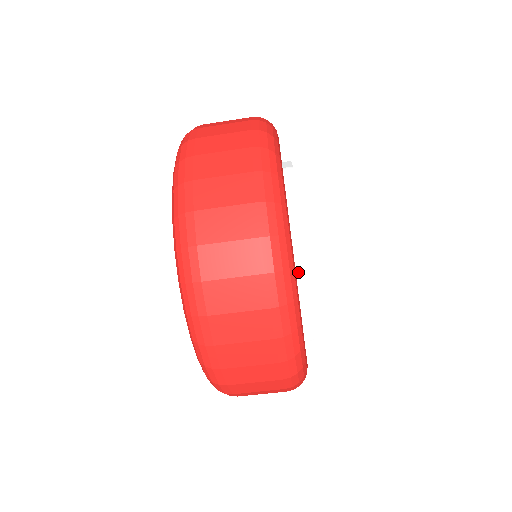
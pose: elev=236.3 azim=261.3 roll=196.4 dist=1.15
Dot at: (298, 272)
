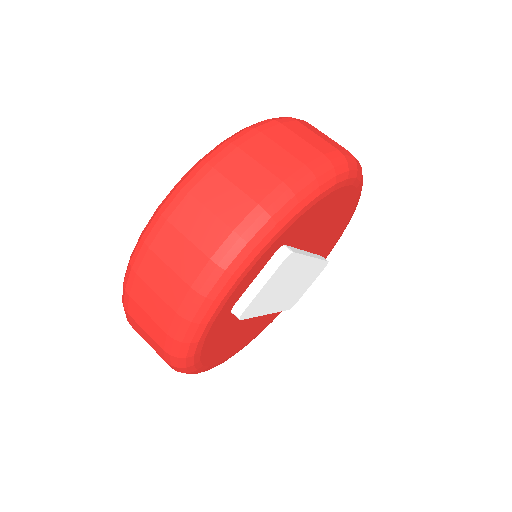
Dot at: (306, 252)
